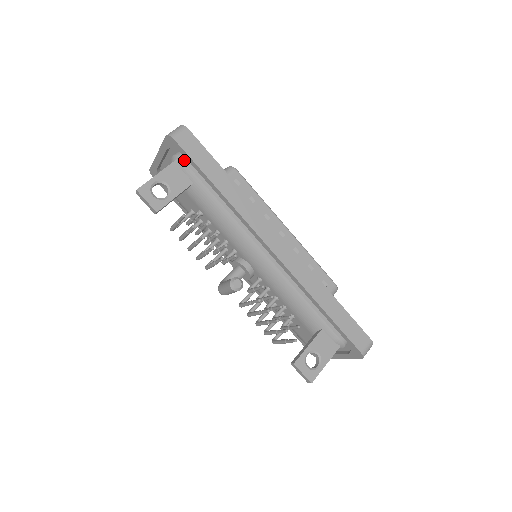
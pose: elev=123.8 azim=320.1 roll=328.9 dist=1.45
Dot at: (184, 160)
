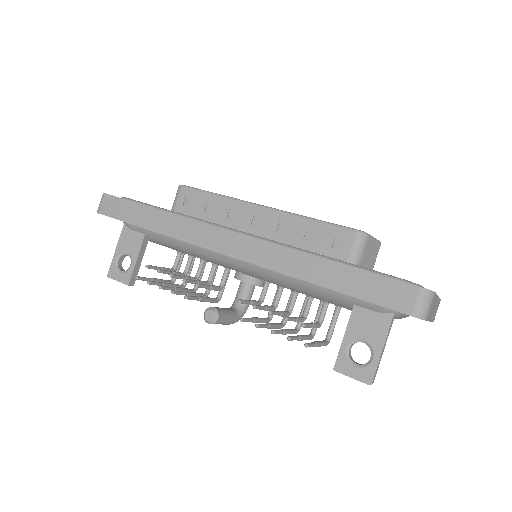
Dot at: occluded
